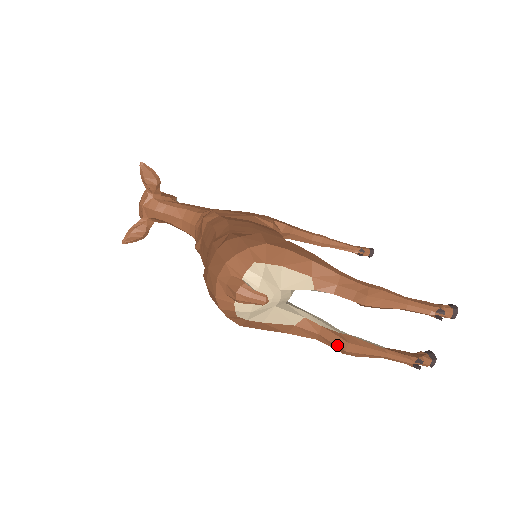
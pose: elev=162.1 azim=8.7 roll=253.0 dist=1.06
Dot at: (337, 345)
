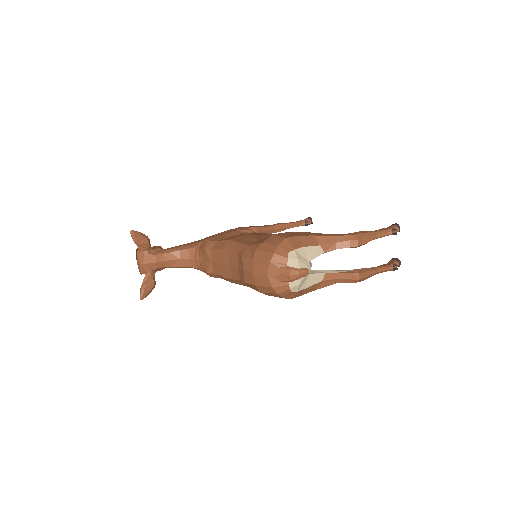
Dot at: (352, 279)
